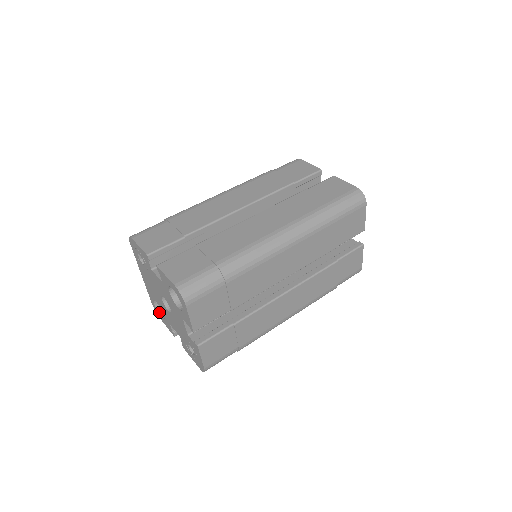
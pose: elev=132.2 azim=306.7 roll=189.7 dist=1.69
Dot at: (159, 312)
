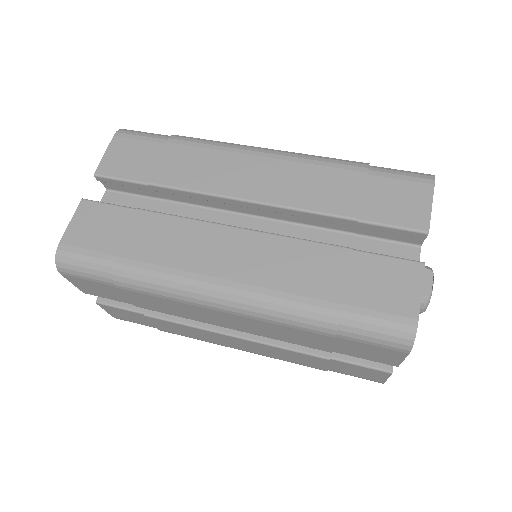
Dot at: occluded
